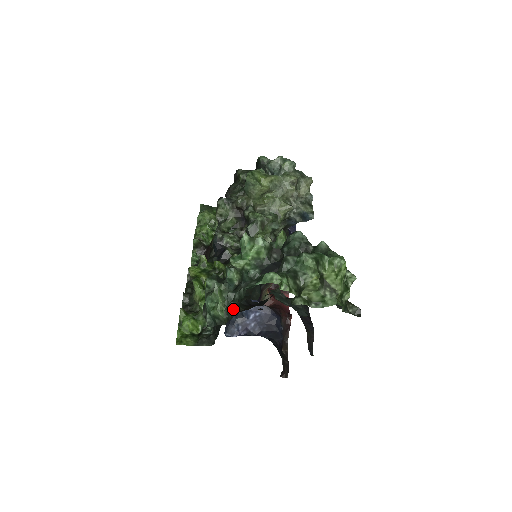
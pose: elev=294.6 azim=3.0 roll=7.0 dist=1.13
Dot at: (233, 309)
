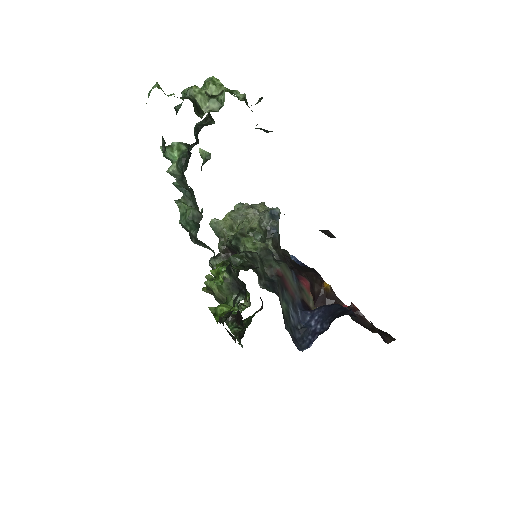
Dot at: (183, 180)
